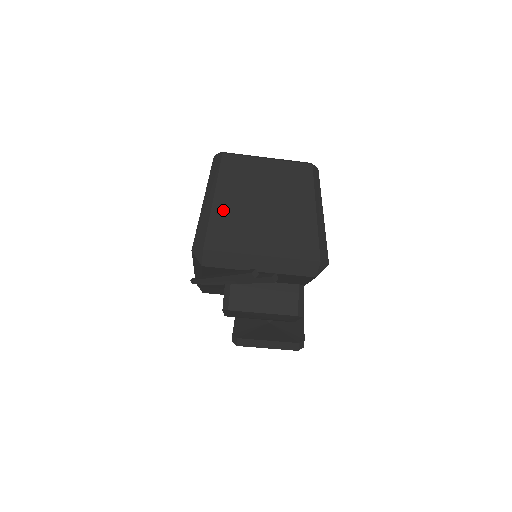
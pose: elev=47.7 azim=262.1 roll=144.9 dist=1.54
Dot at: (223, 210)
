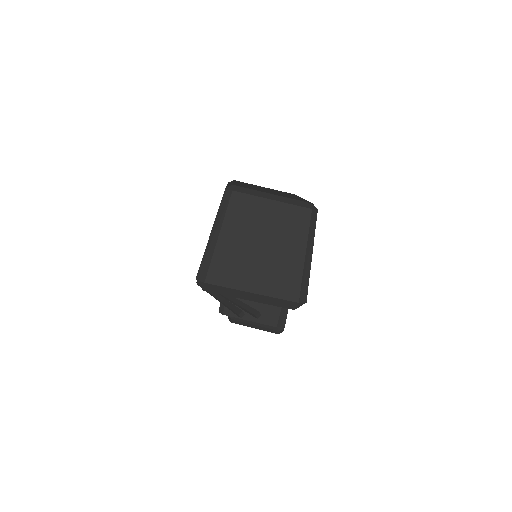
Dot at: (225, 248)
